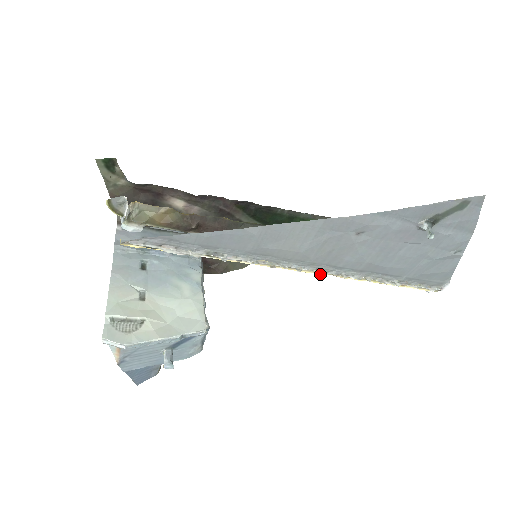
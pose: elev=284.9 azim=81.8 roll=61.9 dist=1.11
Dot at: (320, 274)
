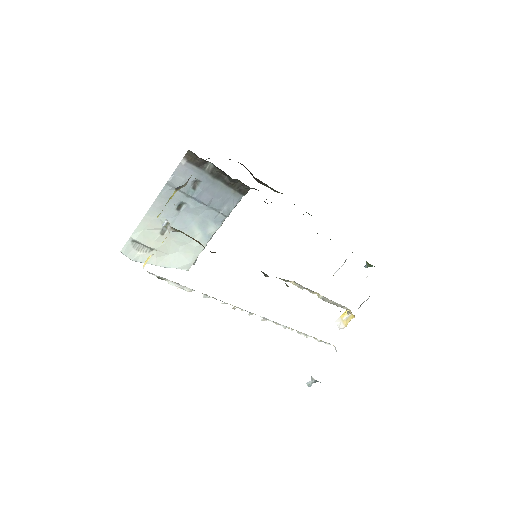
Dot at: (262, 320)
